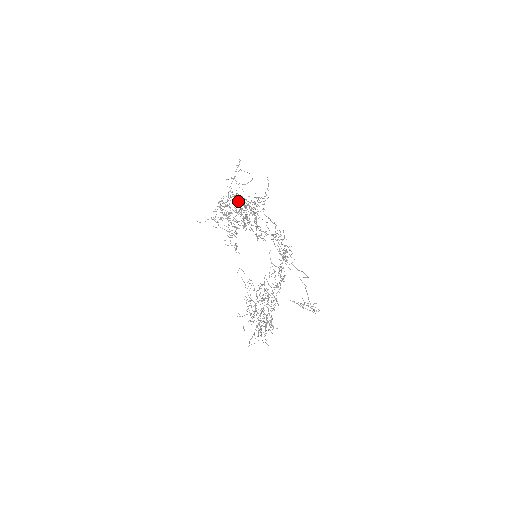
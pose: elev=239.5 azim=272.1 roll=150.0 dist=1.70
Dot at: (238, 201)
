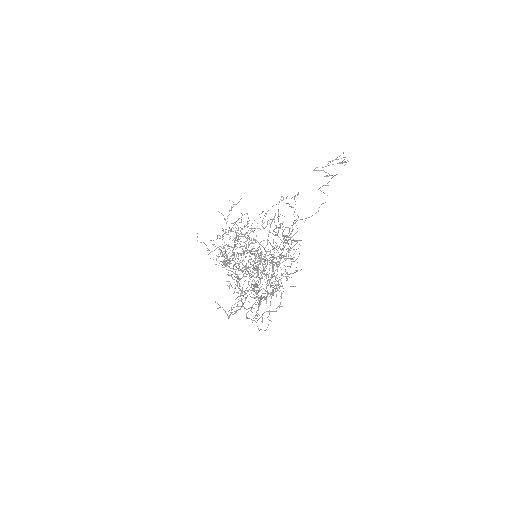
Dot at: (239, 243)
